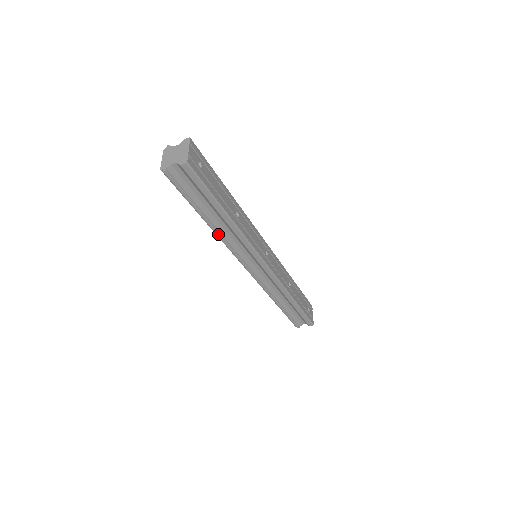
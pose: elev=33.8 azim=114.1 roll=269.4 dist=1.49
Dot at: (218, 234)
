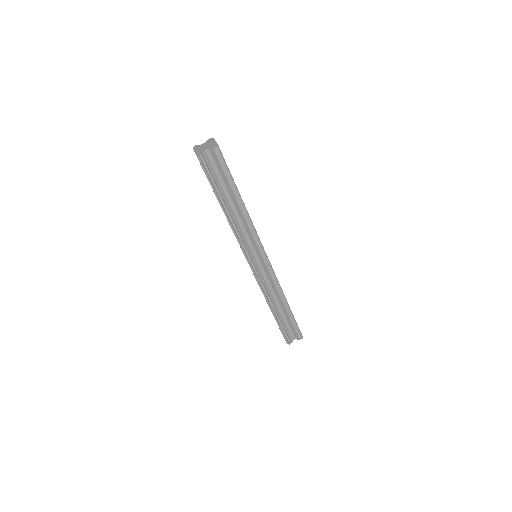
Dot at: (232, 223)
